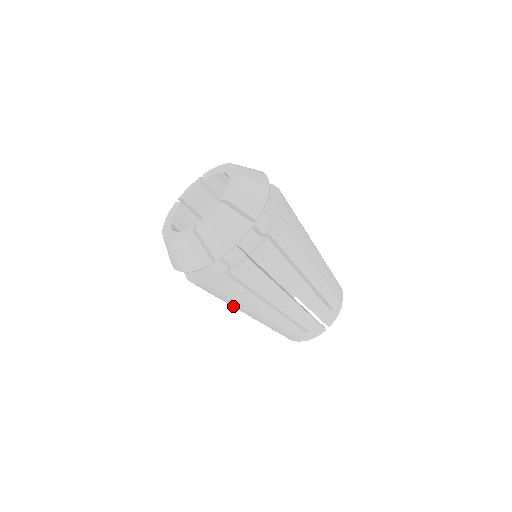
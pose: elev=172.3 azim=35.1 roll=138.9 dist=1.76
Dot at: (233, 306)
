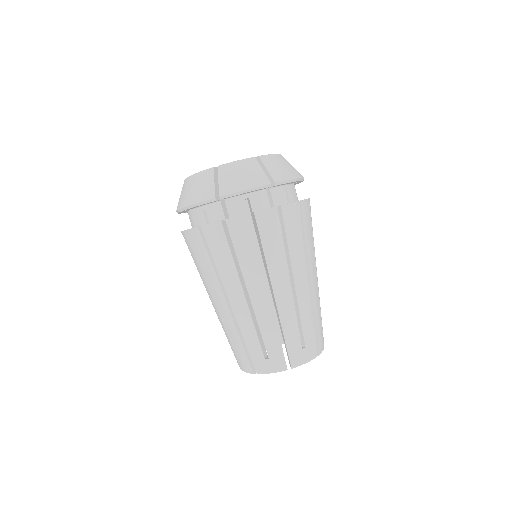
Dot at: (243, 277)
